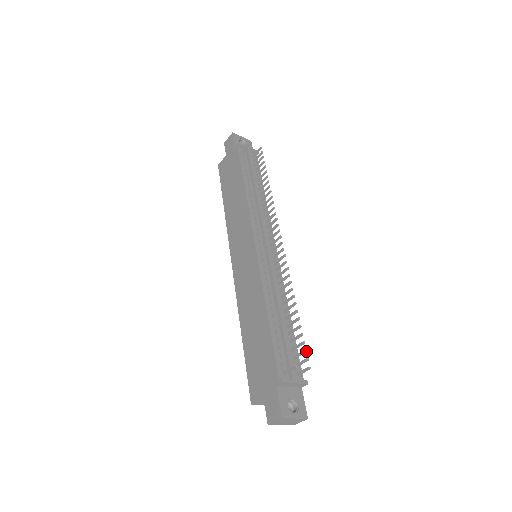
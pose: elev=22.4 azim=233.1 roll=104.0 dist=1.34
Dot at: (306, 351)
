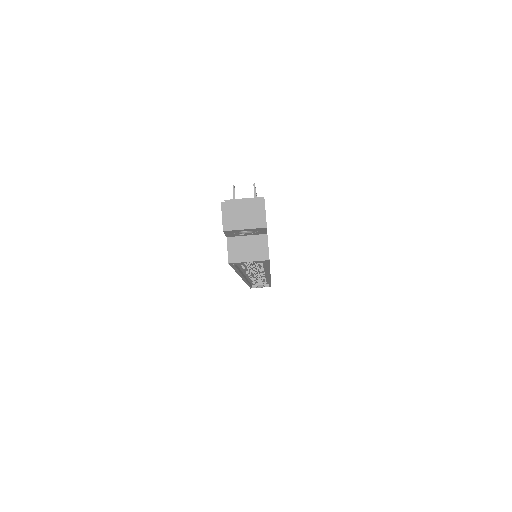
Dot at: occluded
